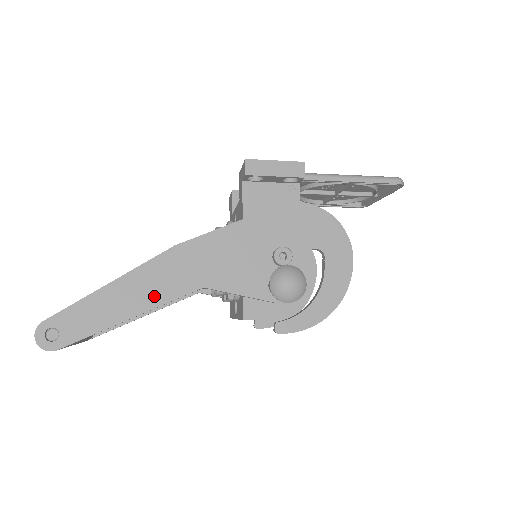
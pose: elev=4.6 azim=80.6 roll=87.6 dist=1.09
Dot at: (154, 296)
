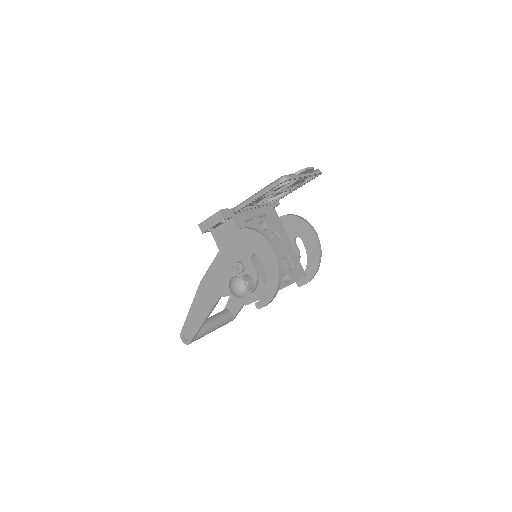
Dot at: (206, 309)
